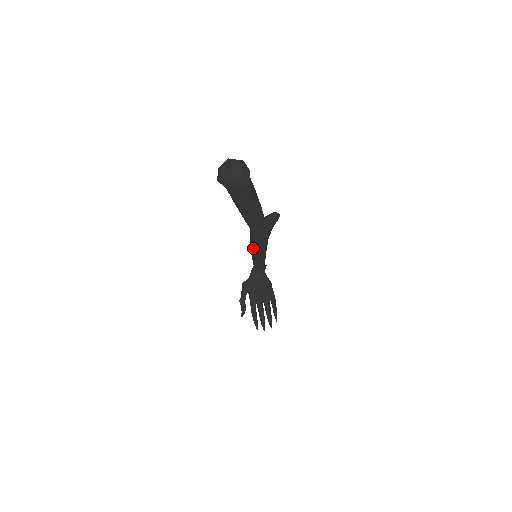
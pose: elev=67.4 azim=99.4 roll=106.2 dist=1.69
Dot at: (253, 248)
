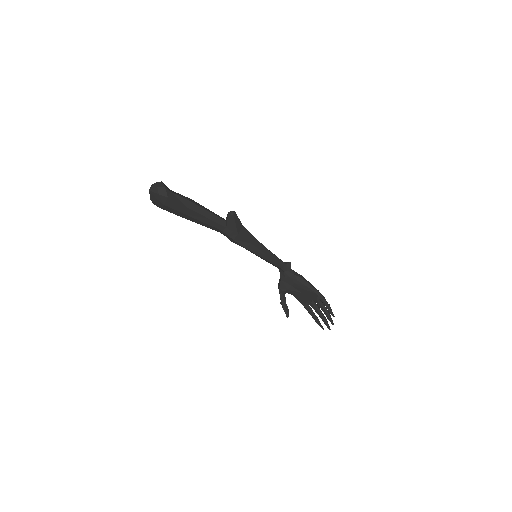
Dot at: occluded
